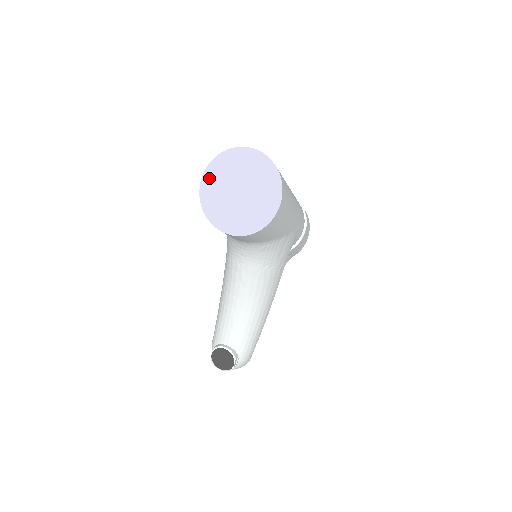
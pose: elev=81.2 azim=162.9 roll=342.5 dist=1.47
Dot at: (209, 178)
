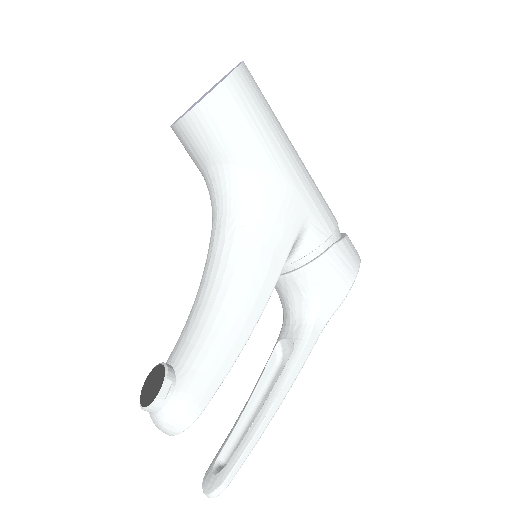
Dot at: occluded
